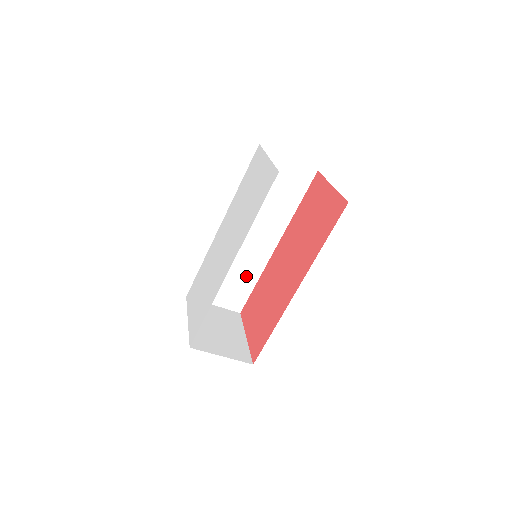
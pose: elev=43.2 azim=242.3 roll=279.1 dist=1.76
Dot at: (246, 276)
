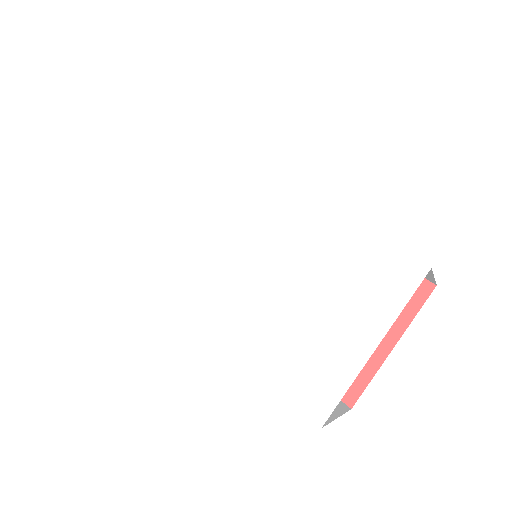
Dot at: occluded
